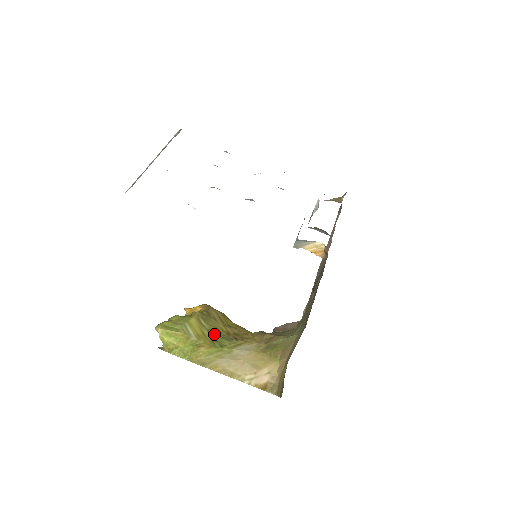
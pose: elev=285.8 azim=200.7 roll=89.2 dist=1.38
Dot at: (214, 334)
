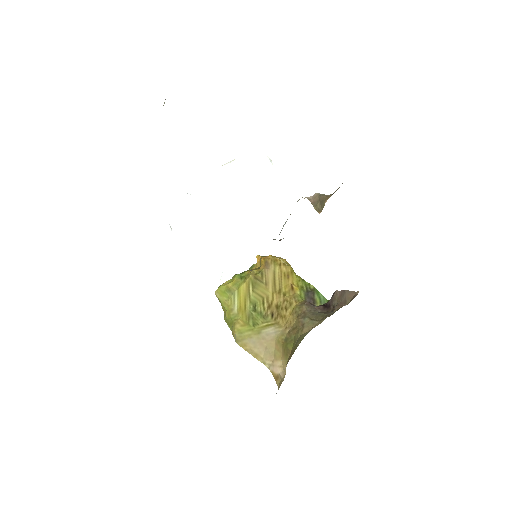
Dot at: (254, 307)
